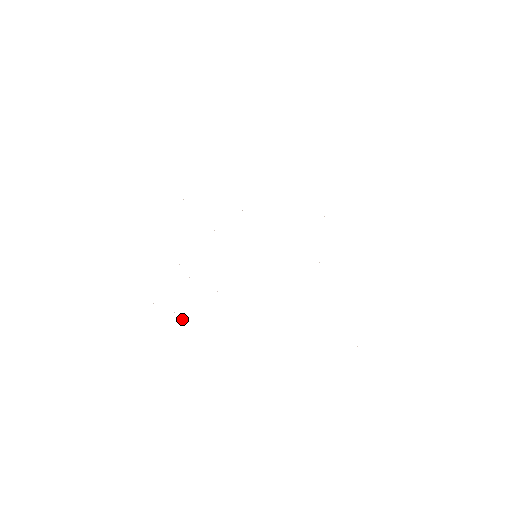
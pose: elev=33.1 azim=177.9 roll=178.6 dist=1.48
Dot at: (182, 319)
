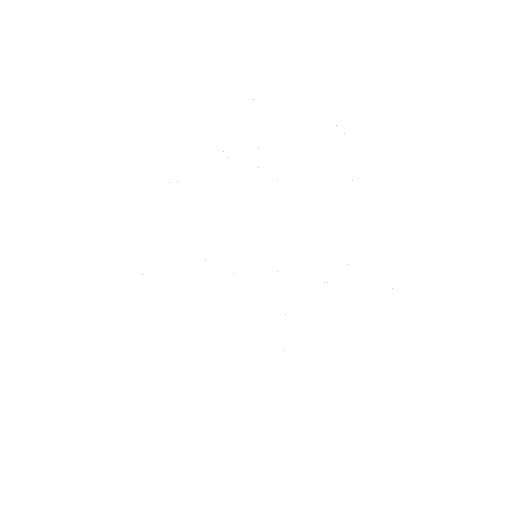
Dot at: occluded
